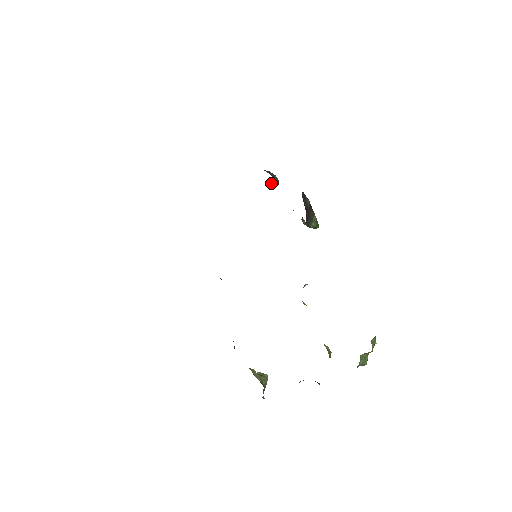
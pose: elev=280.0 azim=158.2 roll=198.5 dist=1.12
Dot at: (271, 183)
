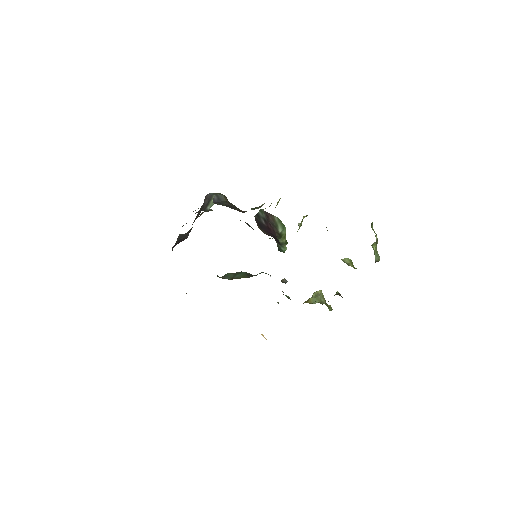
Dot at: (261, 334)
